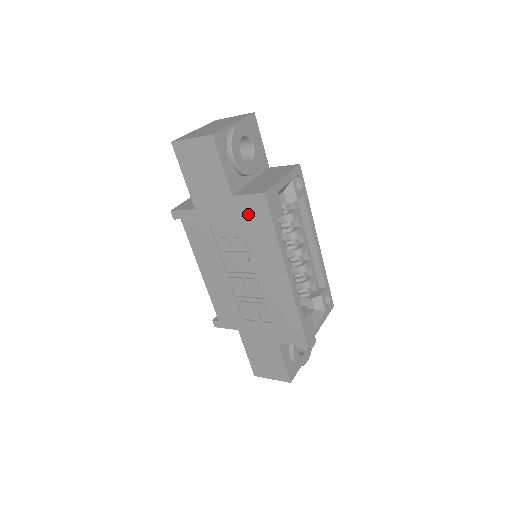
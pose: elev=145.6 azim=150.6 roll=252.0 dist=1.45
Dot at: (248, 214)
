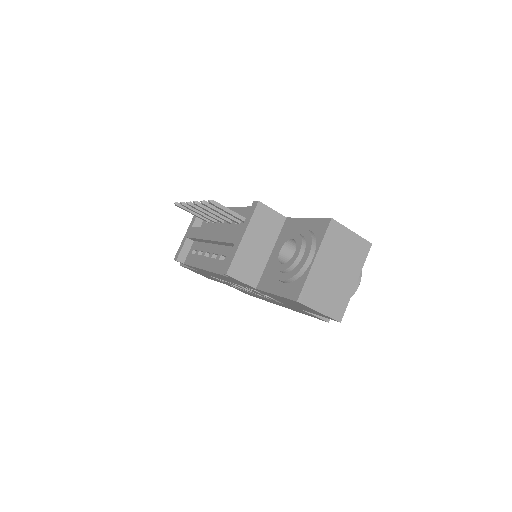
Dot at: occluded
